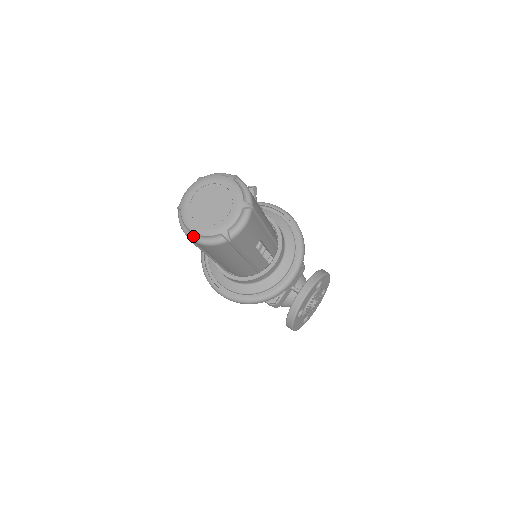
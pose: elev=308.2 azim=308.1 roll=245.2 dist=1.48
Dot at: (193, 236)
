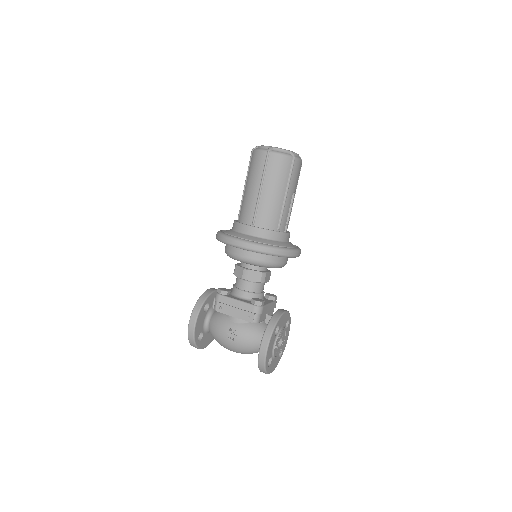
Dot at: (272, 148)
